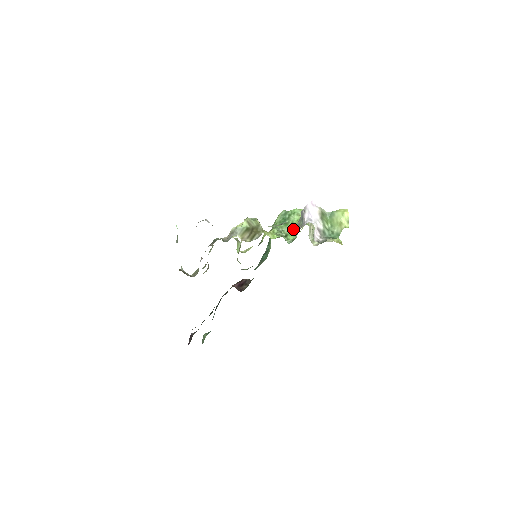
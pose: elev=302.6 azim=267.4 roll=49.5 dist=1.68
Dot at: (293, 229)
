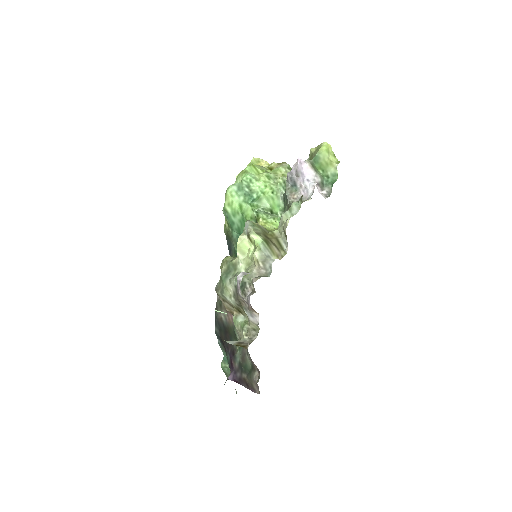
Dot at: (290, 202)
